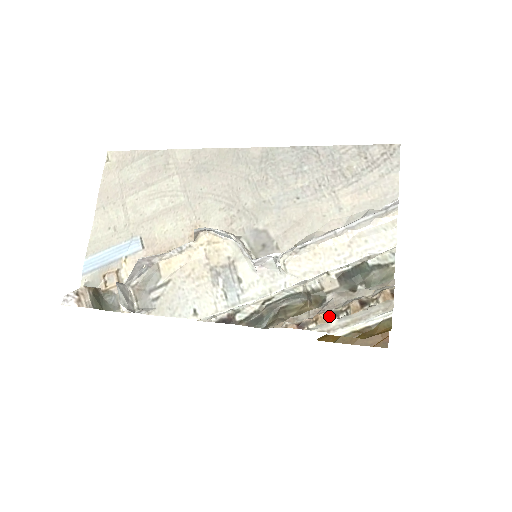
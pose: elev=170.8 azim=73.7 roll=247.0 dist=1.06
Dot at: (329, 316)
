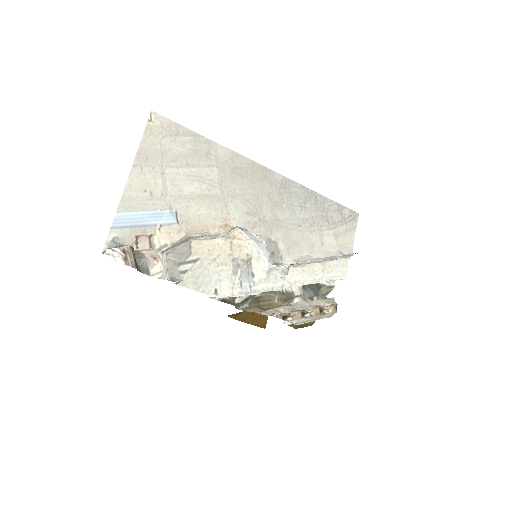
Dot at: (302, 315)
